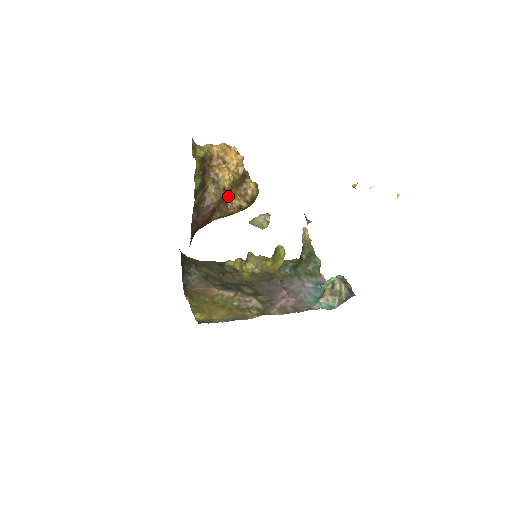
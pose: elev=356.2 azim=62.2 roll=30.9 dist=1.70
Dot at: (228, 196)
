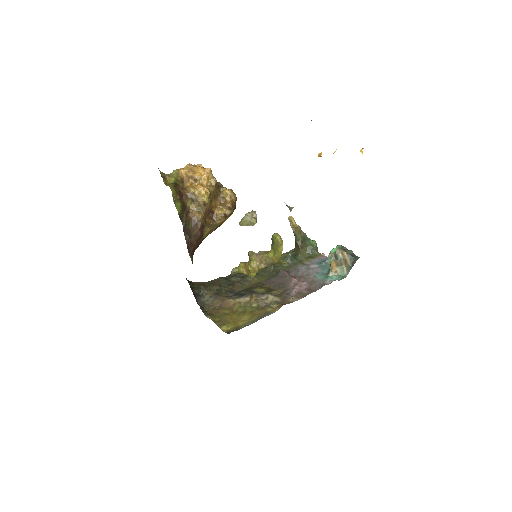
Dot at: (210, 210)
